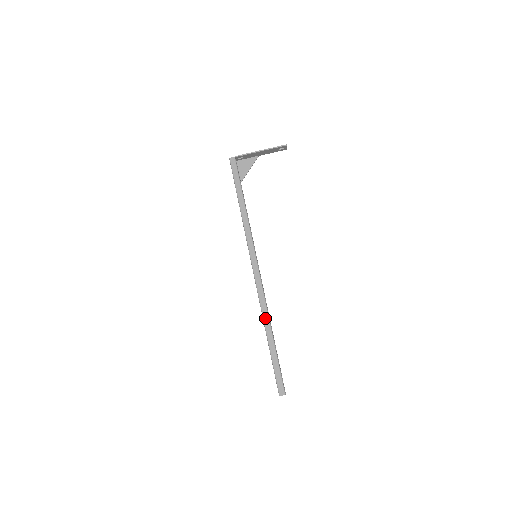
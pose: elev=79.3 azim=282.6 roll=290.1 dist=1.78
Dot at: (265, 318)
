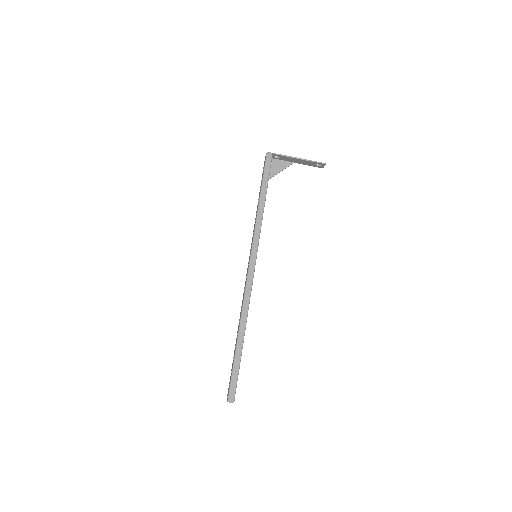
Dot at: (243, 319)
